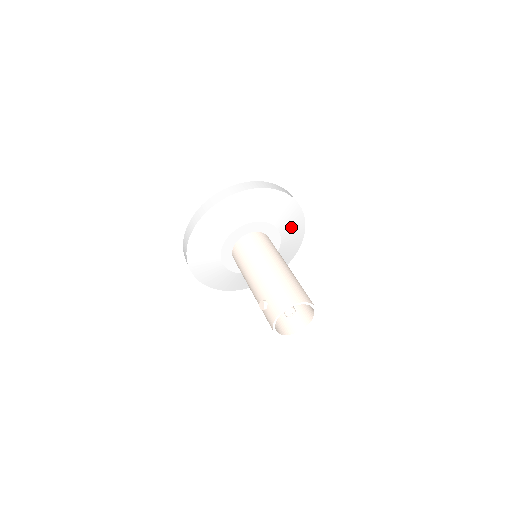
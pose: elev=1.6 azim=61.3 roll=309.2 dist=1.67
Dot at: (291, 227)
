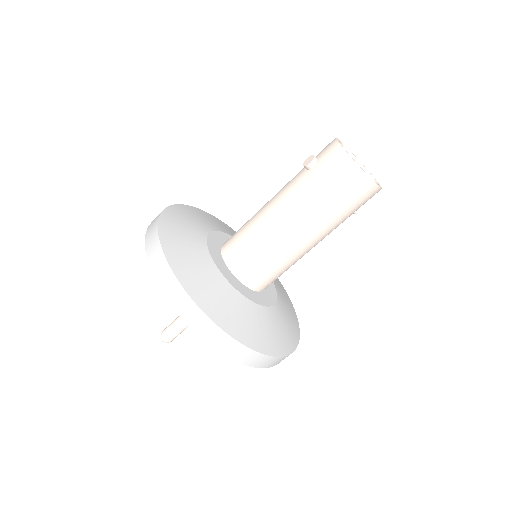
Dot at: (275, 280)
